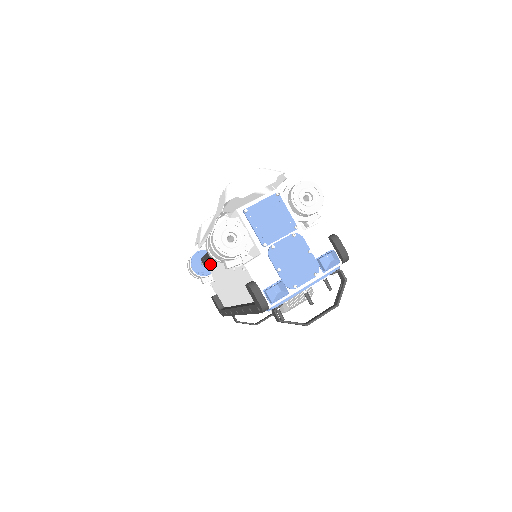
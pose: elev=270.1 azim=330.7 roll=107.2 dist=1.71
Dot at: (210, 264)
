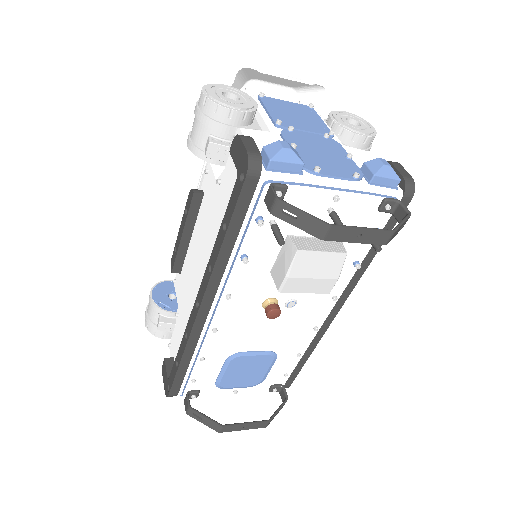
Dot at: (182, 272)
